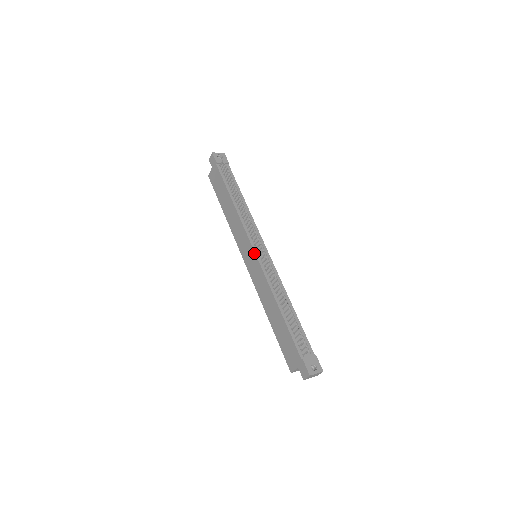
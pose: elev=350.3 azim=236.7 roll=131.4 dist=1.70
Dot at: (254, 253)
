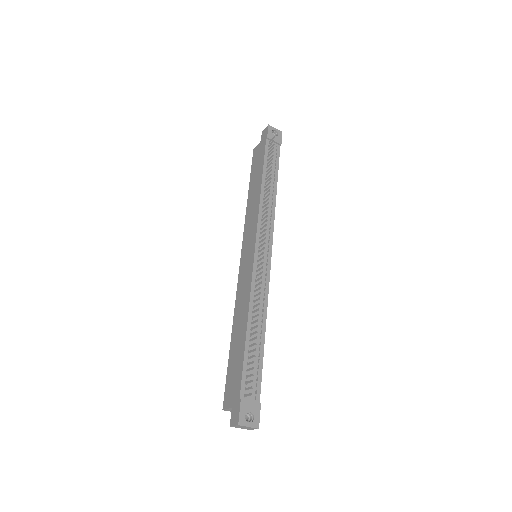
Dot at: (254, 250)
